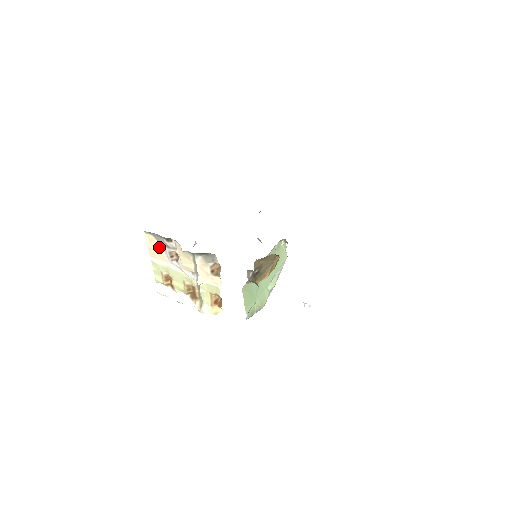
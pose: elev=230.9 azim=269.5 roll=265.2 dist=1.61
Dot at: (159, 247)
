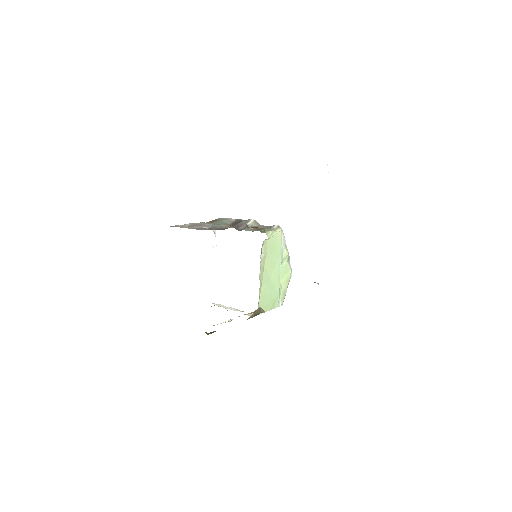
Dot at: occluded
